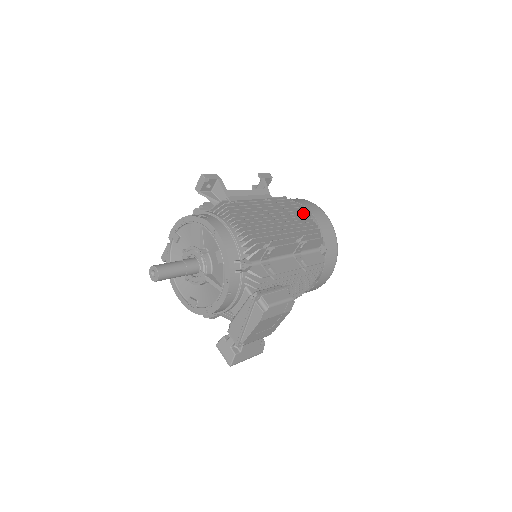
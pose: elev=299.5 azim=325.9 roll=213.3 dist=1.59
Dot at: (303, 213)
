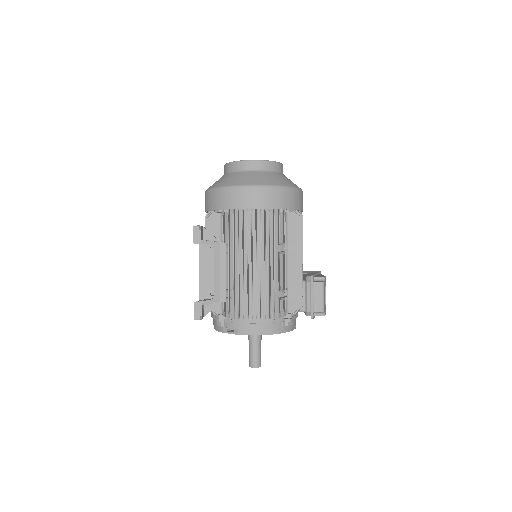
Dot at: (251, 219)
